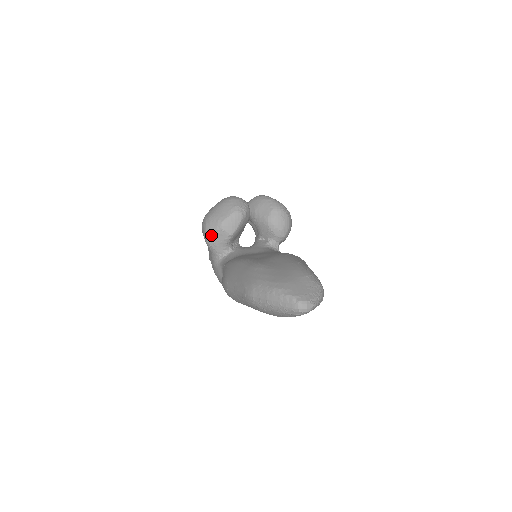
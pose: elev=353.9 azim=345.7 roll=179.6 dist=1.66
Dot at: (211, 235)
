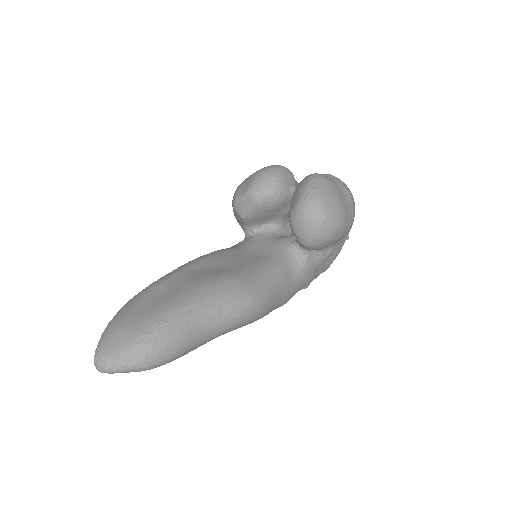
Dot at: occluded
